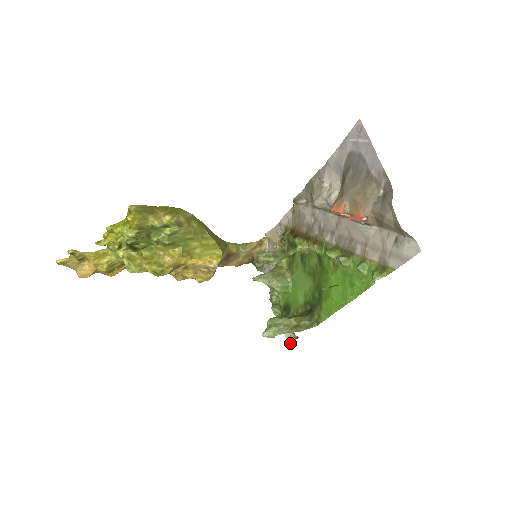
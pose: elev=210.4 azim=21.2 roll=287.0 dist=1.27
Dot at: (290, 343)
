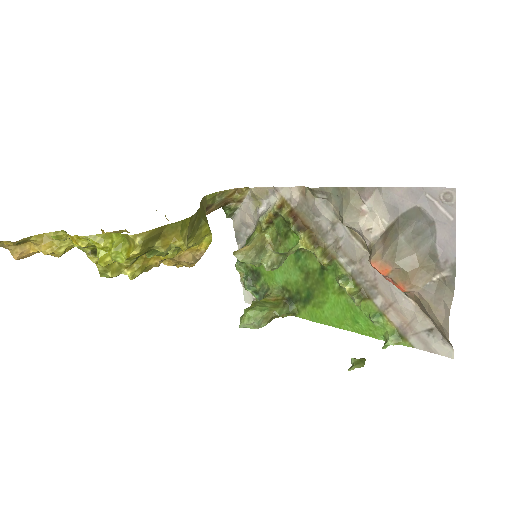
Dot at: (248, 302)
